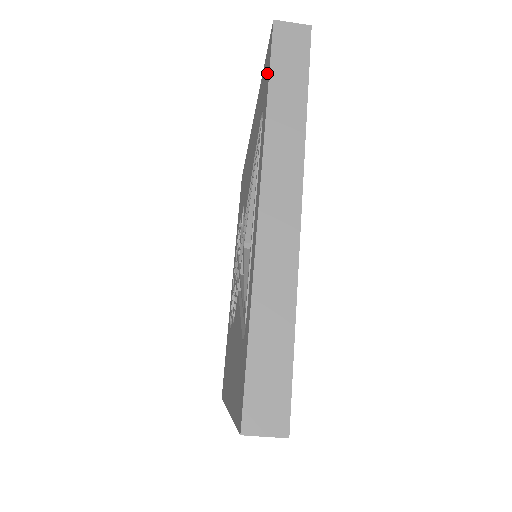
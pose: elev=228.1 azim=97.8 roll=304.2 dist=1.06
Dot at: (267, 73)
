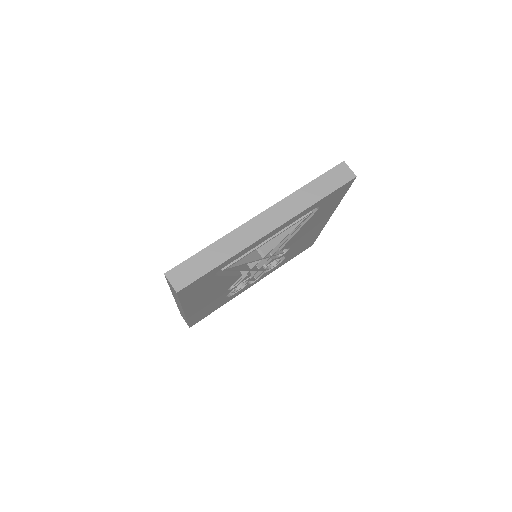
Dot at: occluded
